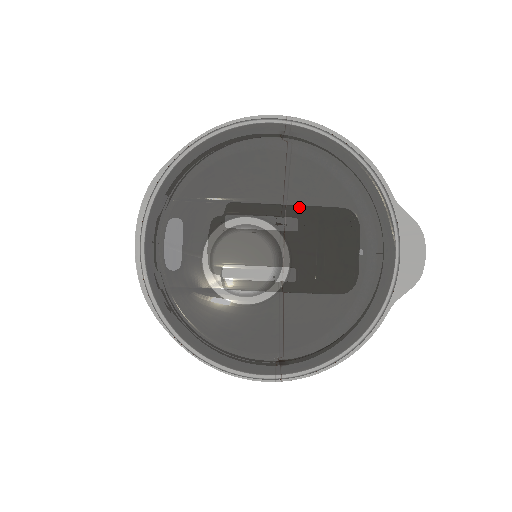
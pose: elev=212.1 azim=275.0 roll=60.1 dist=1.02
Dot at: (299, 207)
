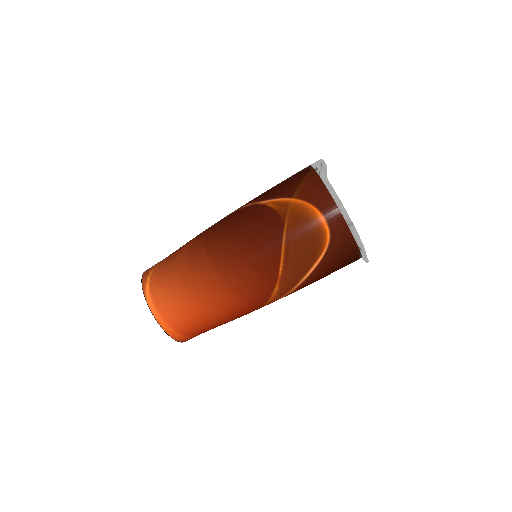
Dot at: occluded
